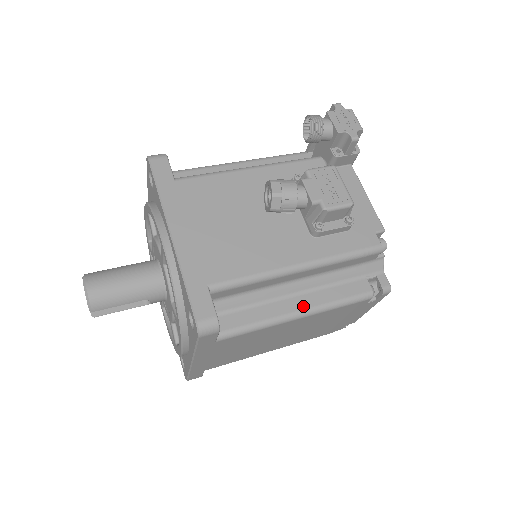
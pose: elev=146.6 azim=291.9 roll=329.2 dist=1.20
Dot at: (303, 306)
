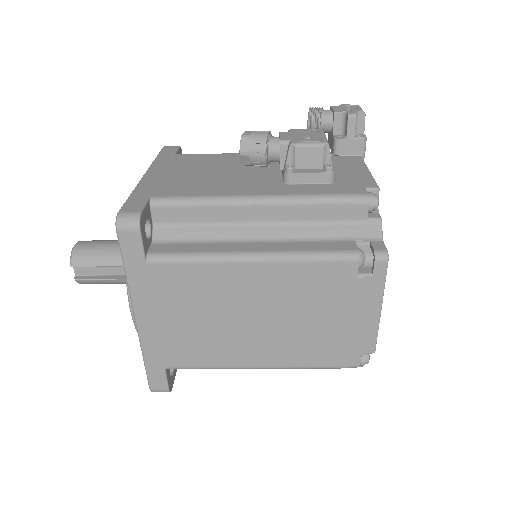
Dot at: (260, 249)
